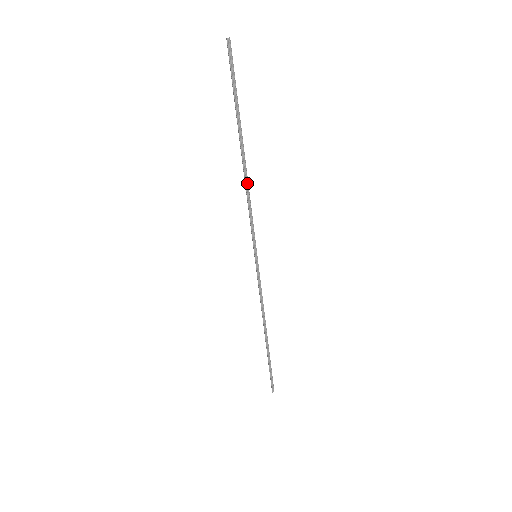
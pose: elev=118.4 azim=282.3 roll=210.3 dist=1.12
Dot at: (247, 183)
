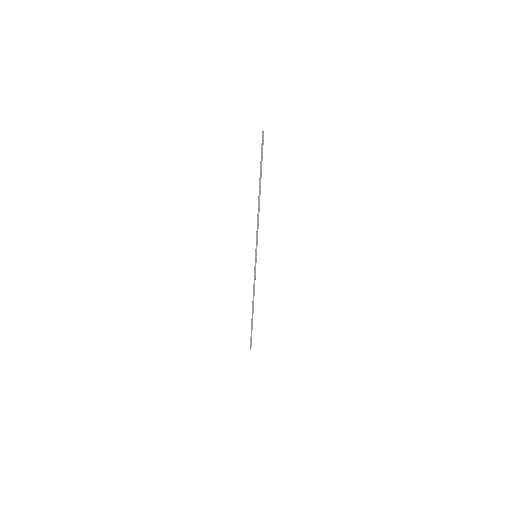
Dot at: (259, 211)
